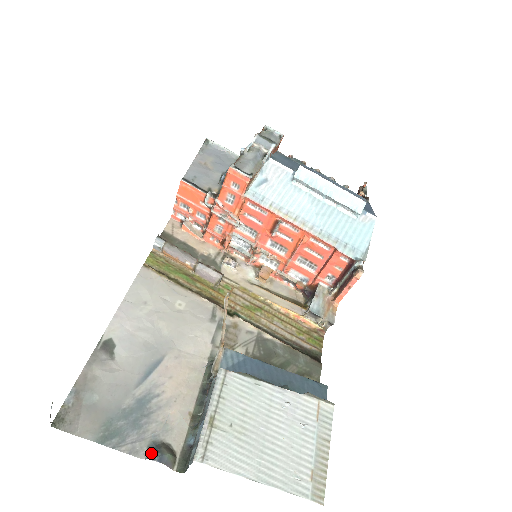
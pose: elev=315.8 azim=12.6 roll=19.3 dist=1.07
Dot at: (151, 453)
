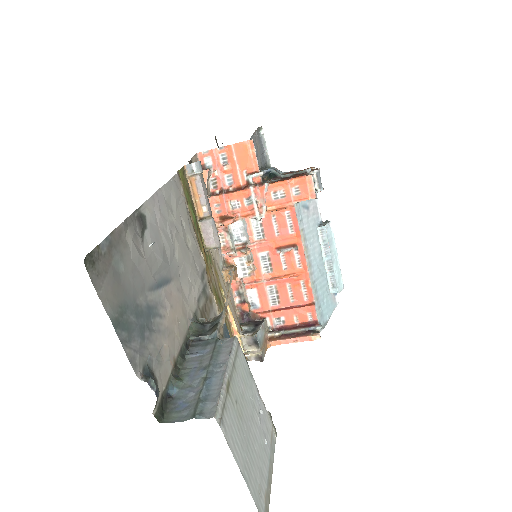
Dot at: (151, 377)
